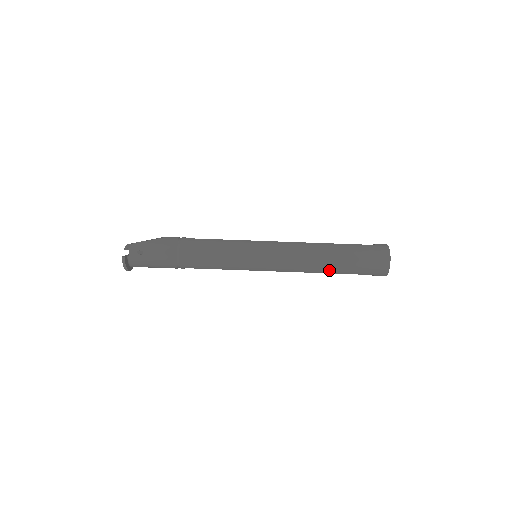
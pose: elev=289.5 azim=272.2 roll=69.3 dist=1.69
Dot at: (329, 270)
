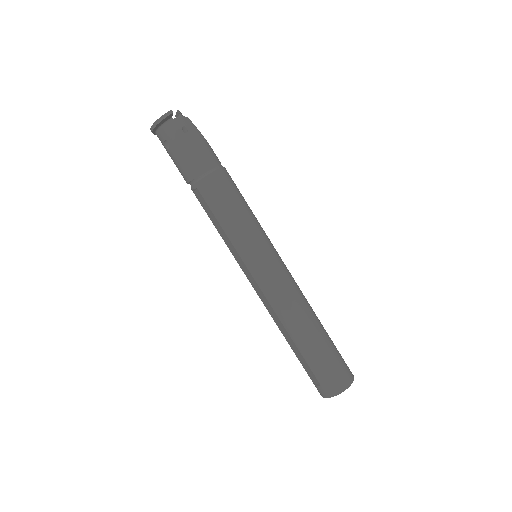
Dot at: (298, 337)
